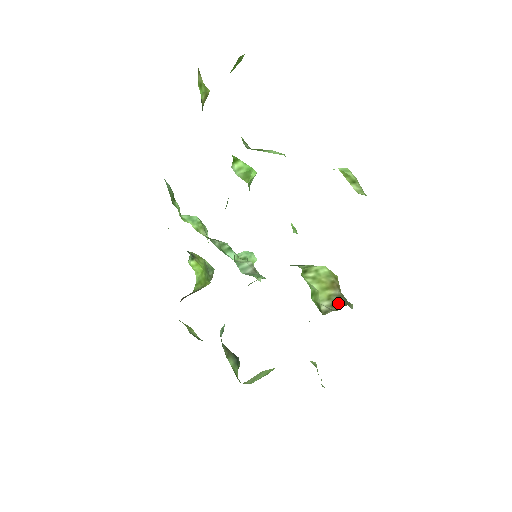
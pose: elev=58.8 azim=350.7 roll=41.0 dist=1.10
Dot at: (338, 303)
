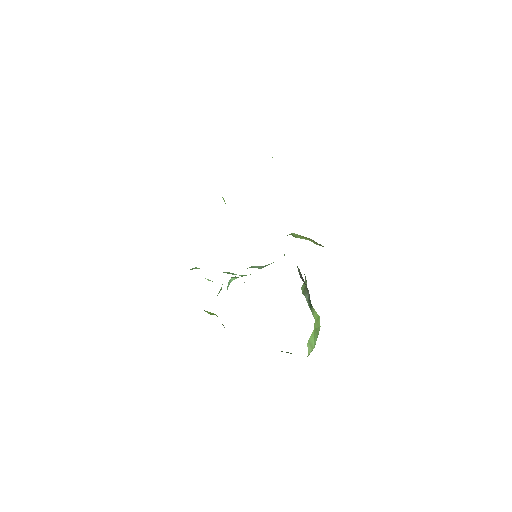
Dot at: occluded
